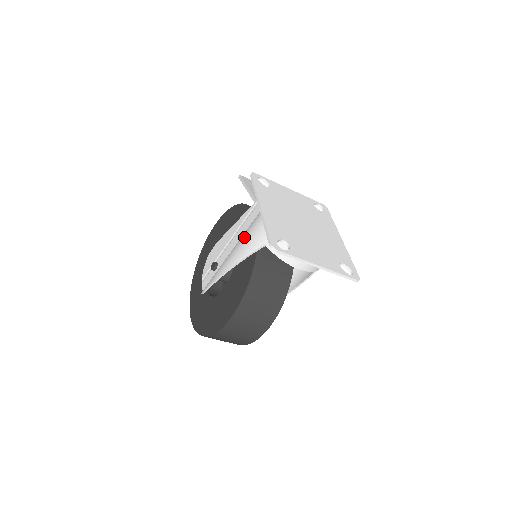
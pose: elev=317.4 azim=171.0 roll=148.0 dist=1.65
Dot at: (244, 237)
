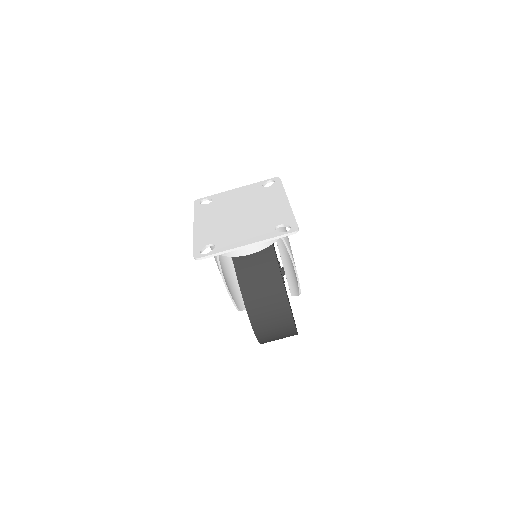
Dot at: occluded
